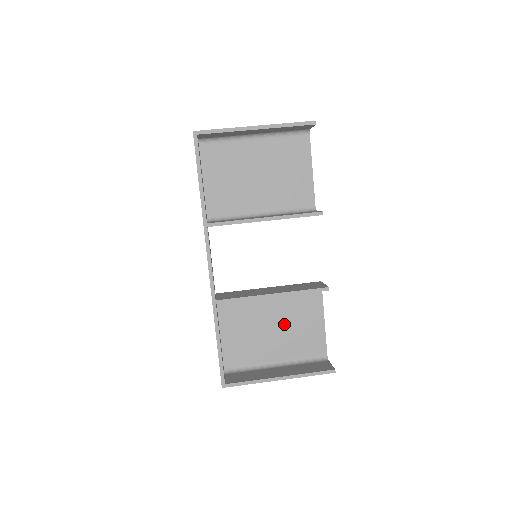
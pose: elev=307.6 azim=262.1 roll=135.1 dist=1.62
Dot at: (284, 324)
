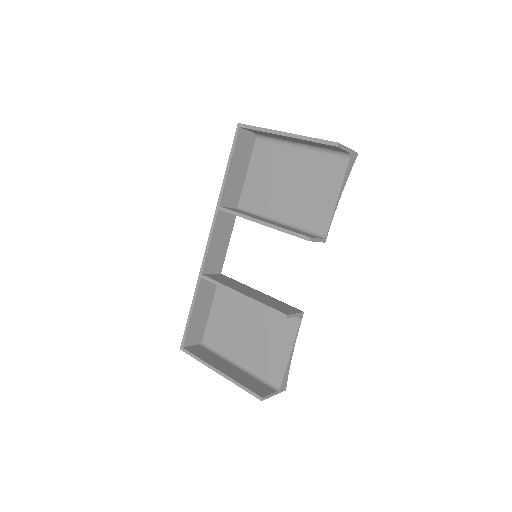
Dot at: (258, 332)
